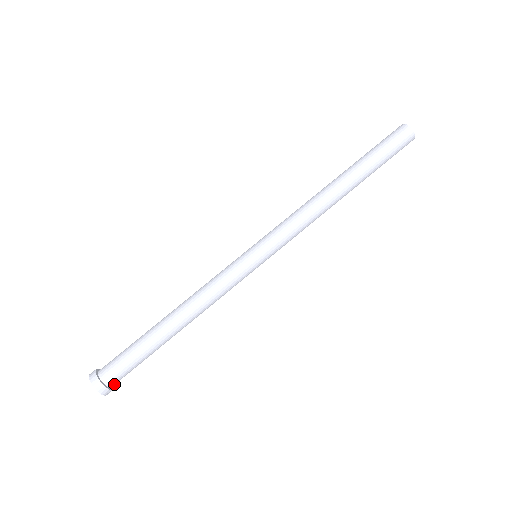
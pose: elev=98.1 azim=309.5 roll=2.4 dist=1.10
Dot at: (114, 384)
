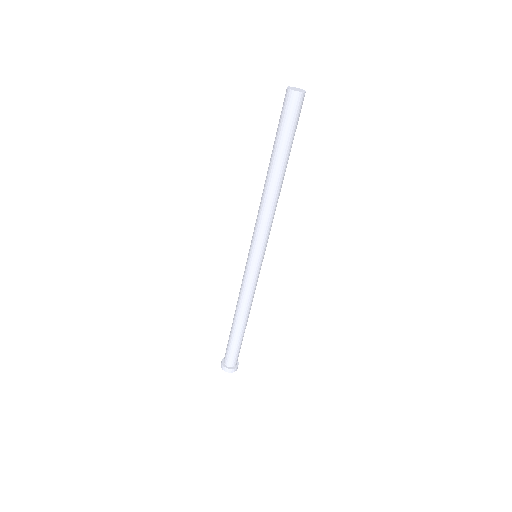
Dot at: (233, 365)
